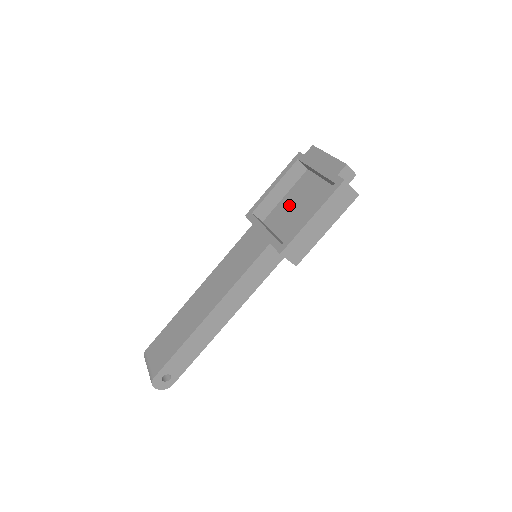
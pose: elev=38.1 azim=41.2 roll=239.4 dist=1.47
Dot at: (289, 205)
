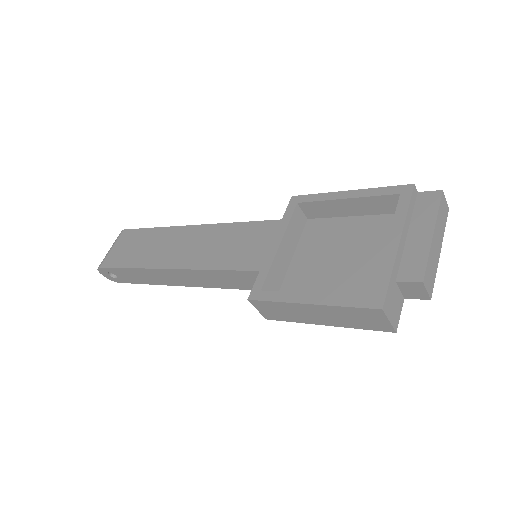
Dot at: (341, 236)
